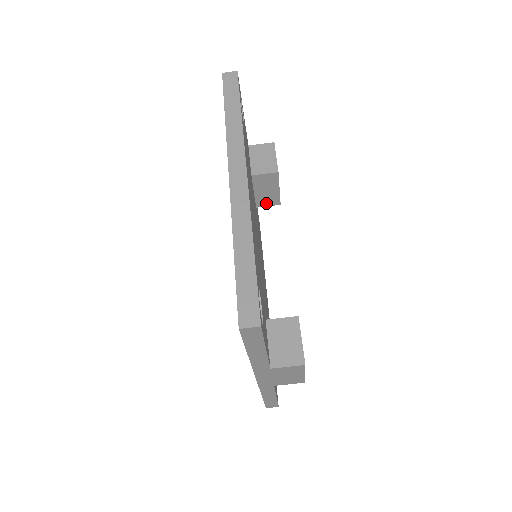
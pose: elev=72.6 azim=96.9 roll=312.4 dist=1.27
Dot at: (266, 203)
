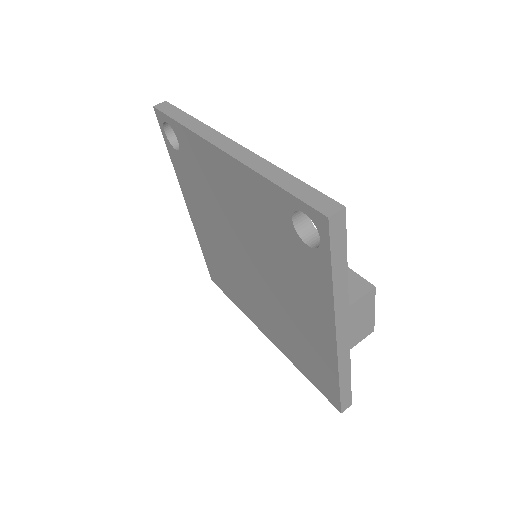
Dot at: occluded
